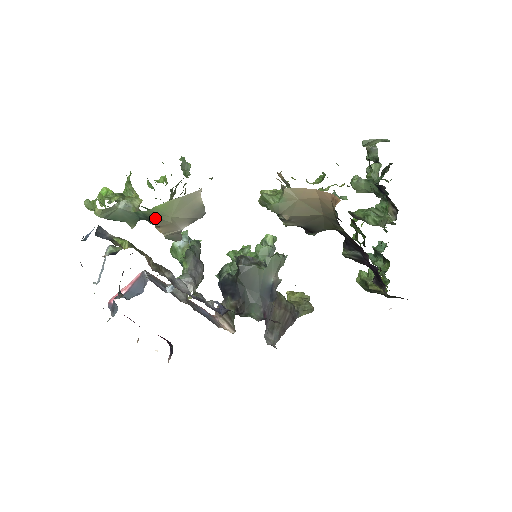
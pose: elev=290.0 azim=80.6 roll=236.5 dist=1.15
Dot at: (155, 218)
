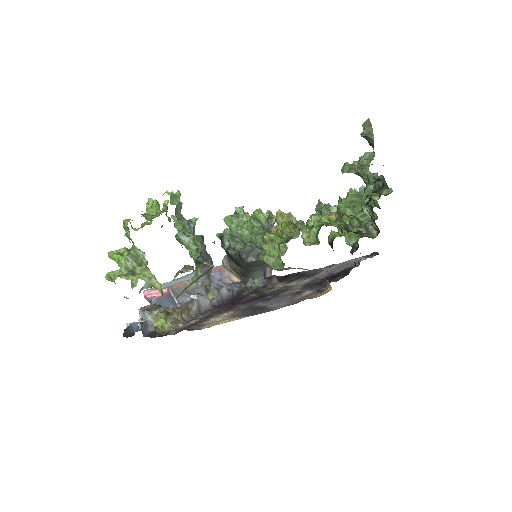
Dot at: occluded
